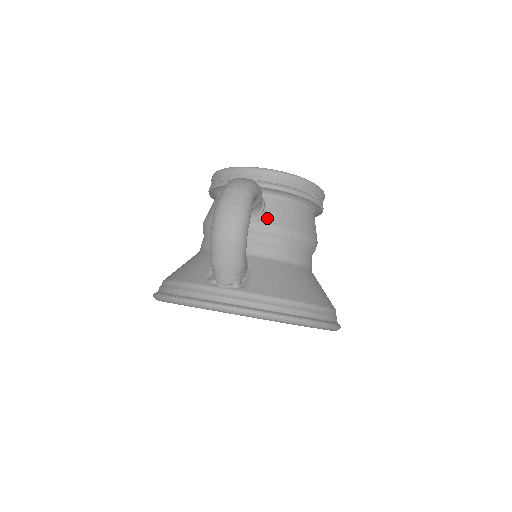
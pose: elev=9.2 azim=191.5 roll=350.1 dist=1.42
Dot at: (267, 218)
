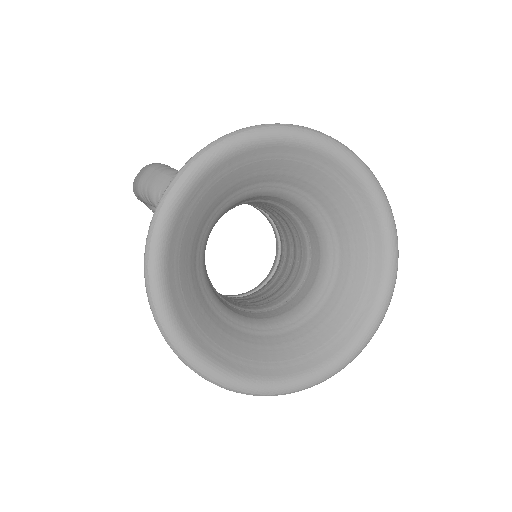
Dot at: occluded
